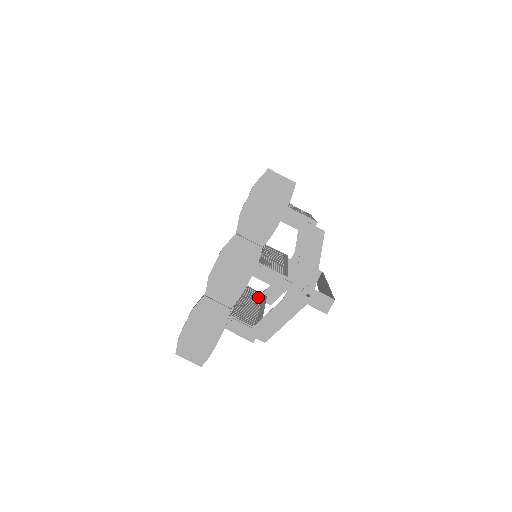
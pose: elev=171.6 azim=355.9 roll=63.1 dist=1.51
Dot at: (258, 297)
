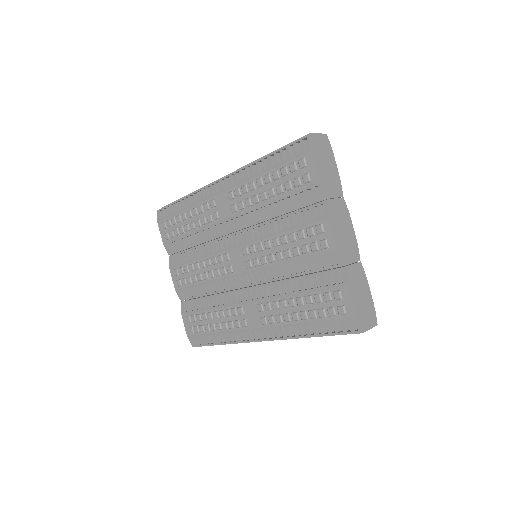
Dot at: occluded
